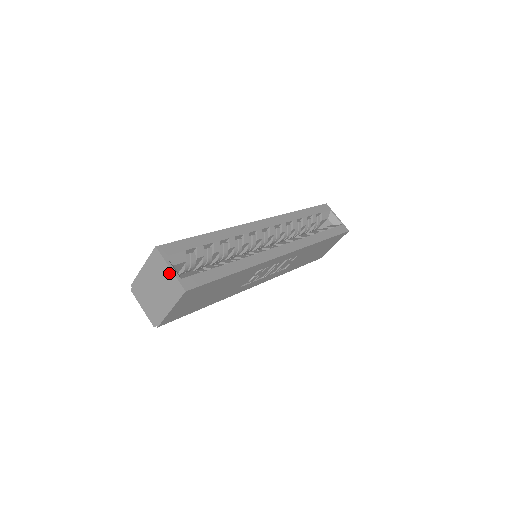
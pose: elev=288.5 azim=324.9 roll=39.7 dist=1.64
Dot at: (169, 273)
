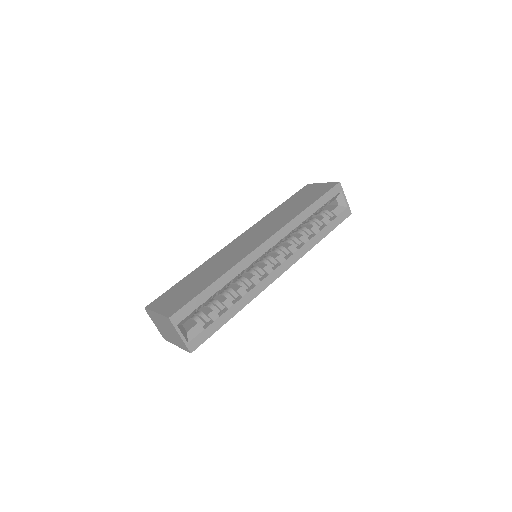
Dot at: (179, 337)
